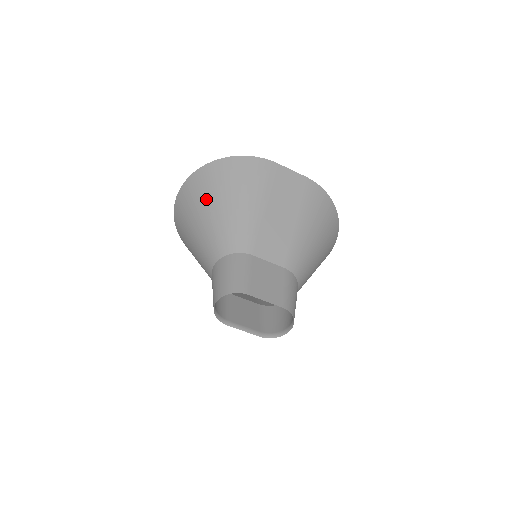
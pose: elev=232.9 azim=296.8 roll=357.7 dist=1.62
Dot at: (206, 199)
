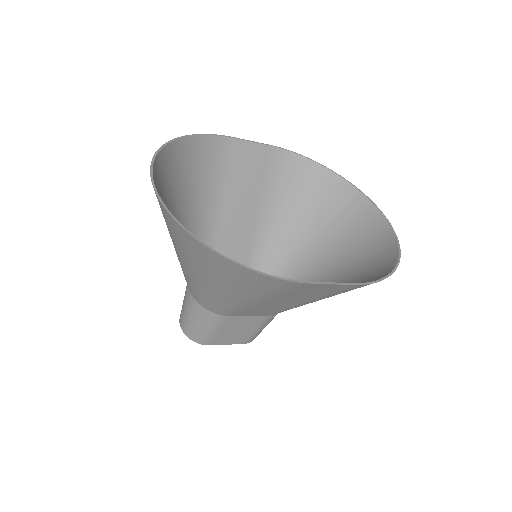
Dot at: (185, 257)
